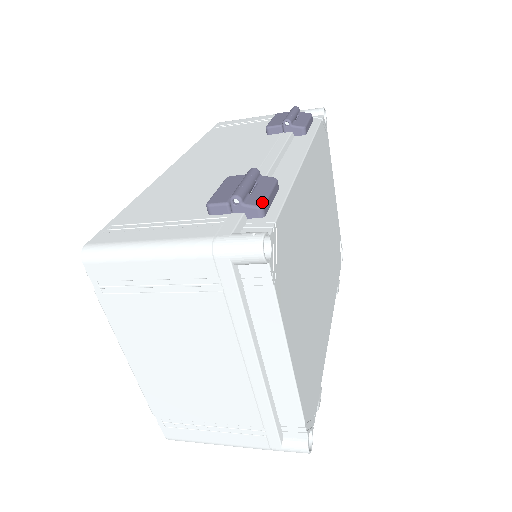
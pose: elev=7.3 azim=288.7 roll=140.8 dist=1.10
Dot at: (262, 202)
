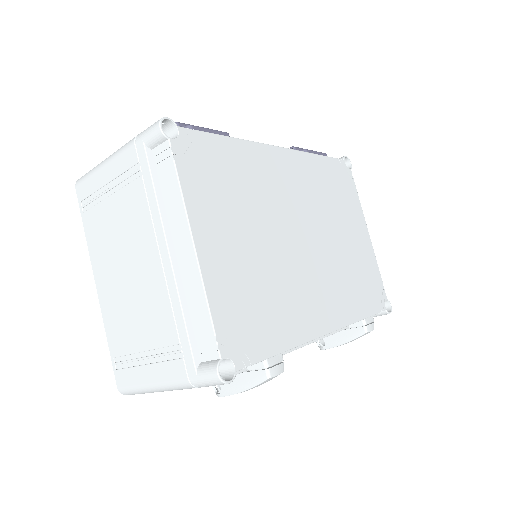
Dot at: occluded
